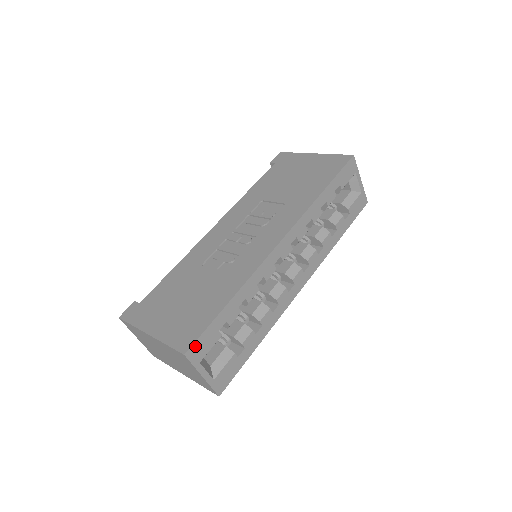
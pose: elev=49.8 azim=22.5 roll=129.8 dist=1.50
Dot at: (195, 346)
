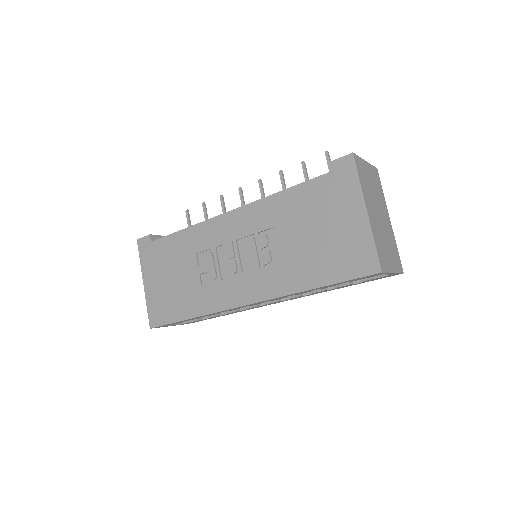
Dot at: (159, 326)
